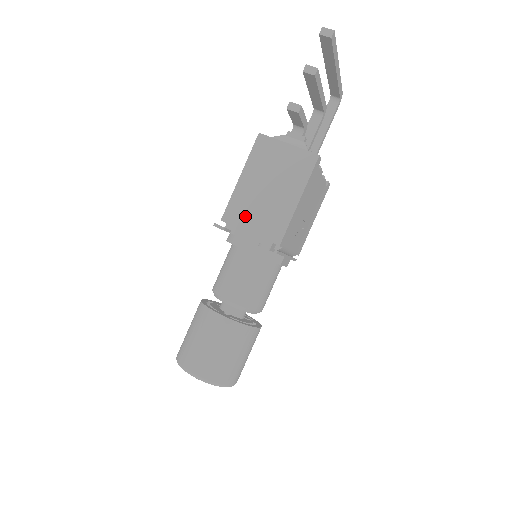
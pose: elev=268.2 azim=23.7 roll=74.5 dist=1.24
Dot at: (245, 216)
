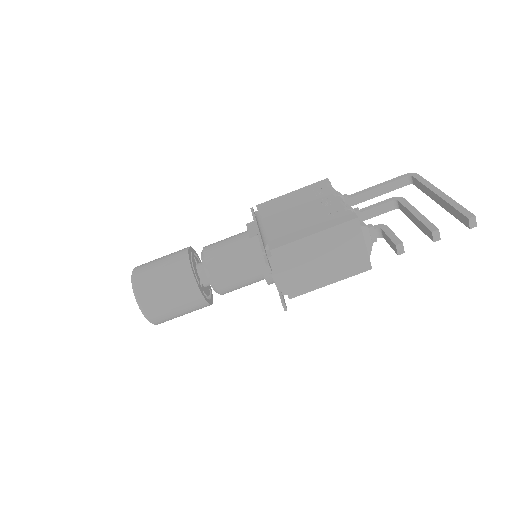
Dot at: (289, 263)
